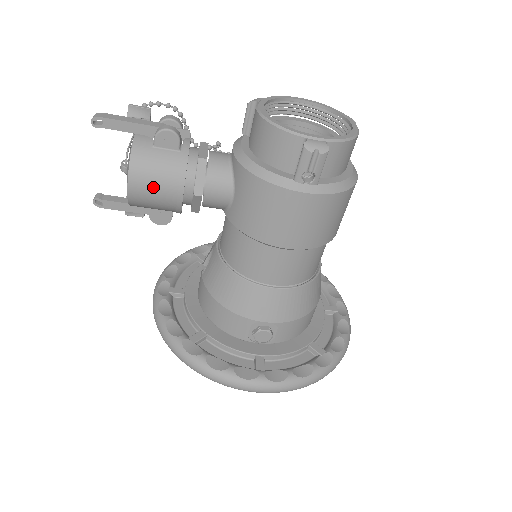
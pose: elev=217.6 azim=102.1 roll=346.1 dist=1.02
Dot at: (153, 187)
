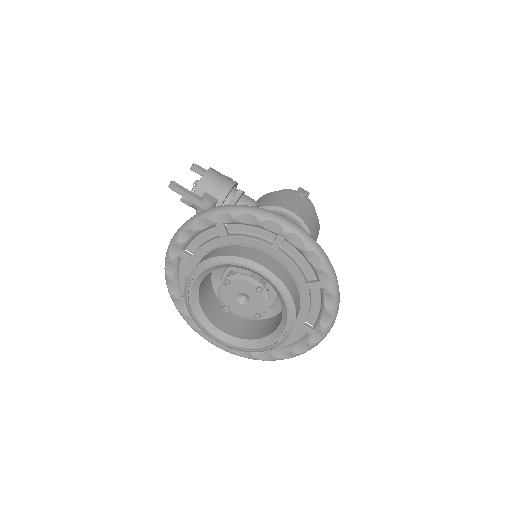
Dot at: (221, 176)
